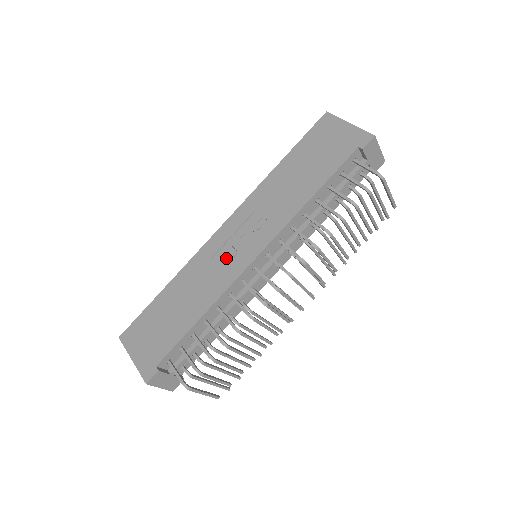
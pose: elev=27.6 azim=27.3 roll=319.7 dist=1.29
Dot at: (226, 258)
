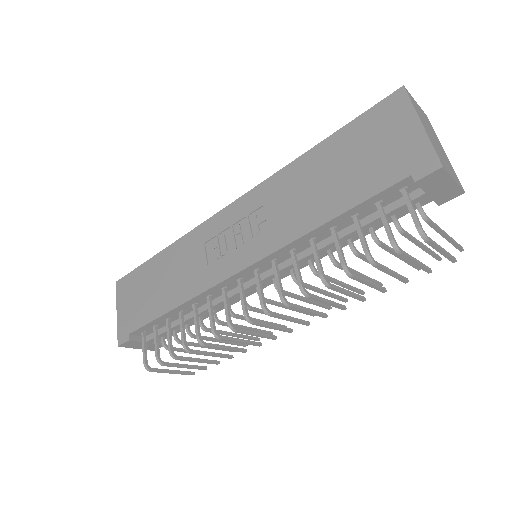
Dot at: (215, 253)
